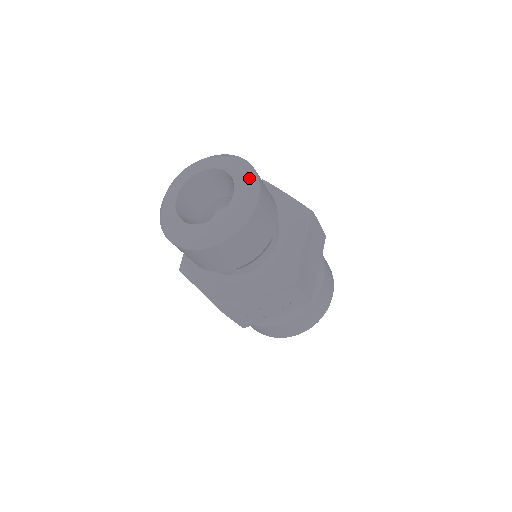
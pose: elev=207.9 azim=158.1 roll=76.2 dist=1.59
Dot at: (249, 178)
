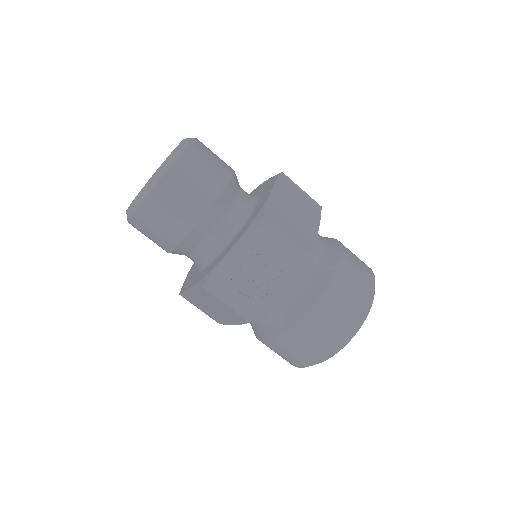
Dot at: occluded
